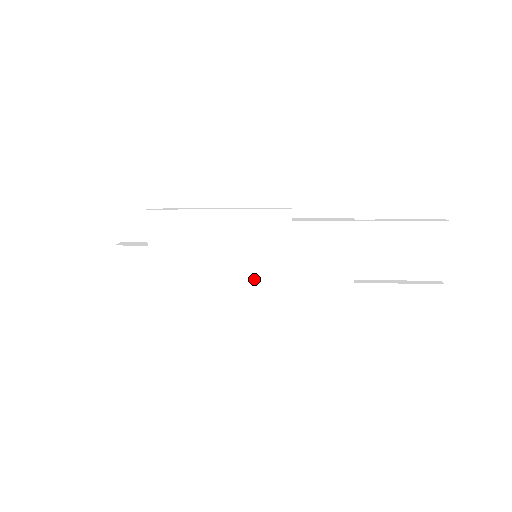
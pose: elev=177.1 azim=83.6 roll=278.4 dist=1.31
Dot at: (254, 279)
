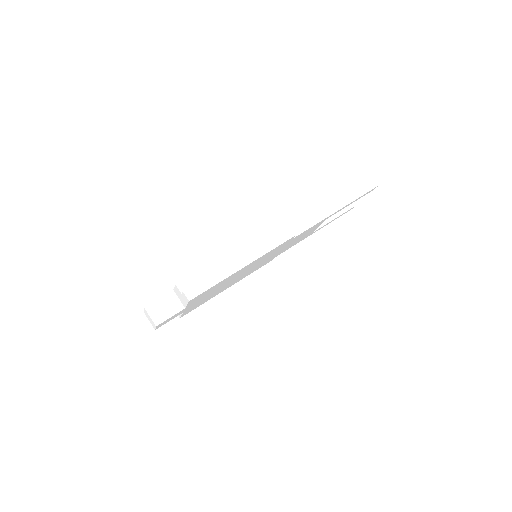
Dot at: (255, 268)
